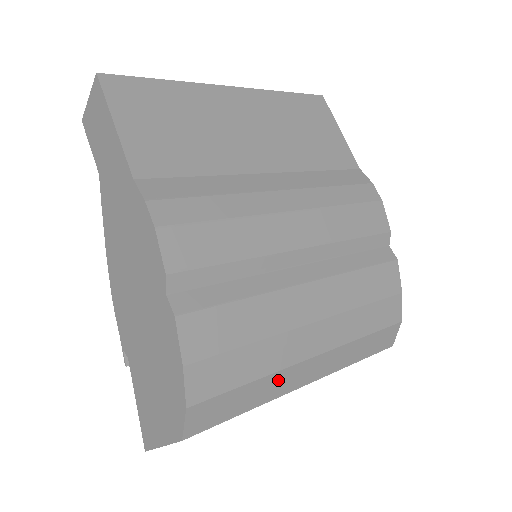
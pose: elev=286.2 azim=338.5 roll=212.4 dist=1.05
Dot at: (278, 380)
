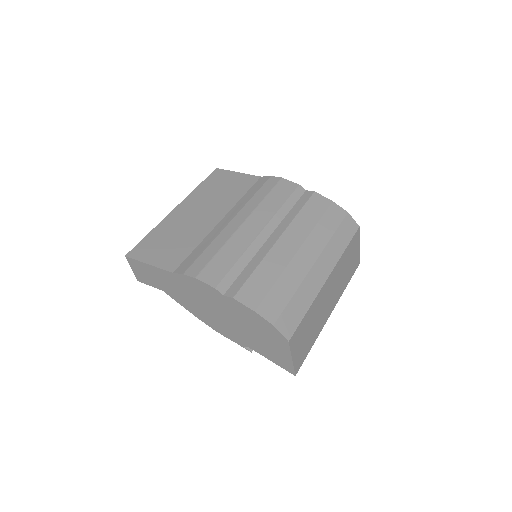
Dot at: (307, 286)
